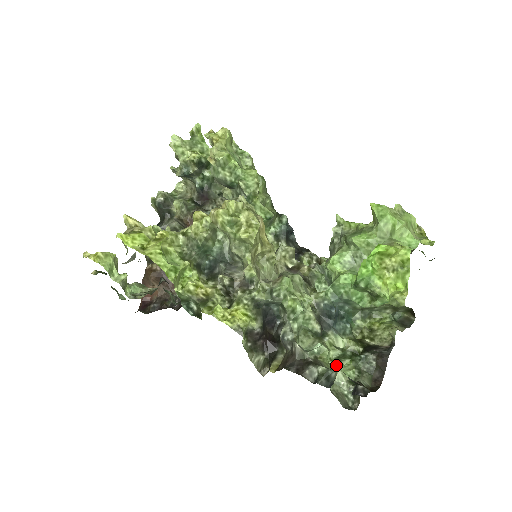
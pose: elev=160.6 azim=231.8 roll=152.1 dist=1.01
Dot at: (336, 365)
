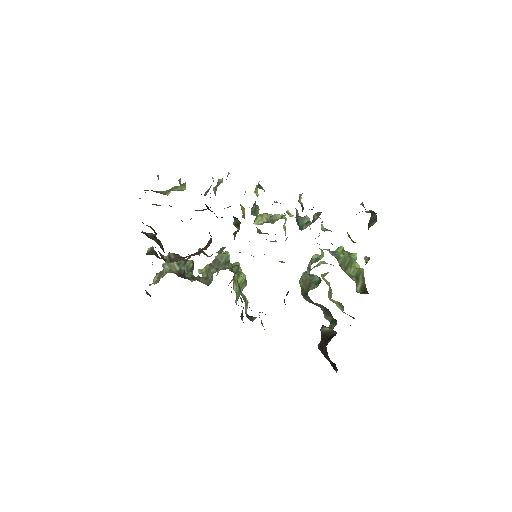
Dot at: occluded
